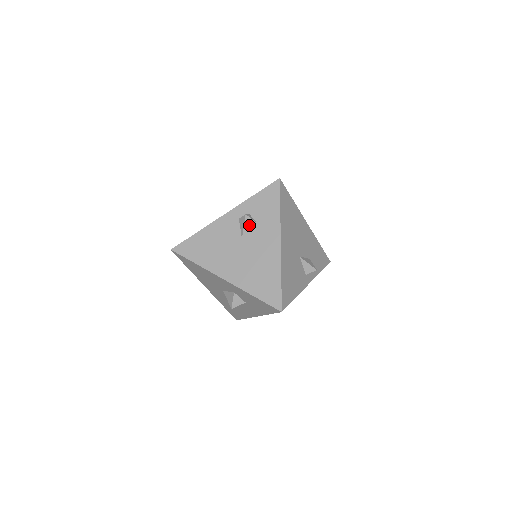
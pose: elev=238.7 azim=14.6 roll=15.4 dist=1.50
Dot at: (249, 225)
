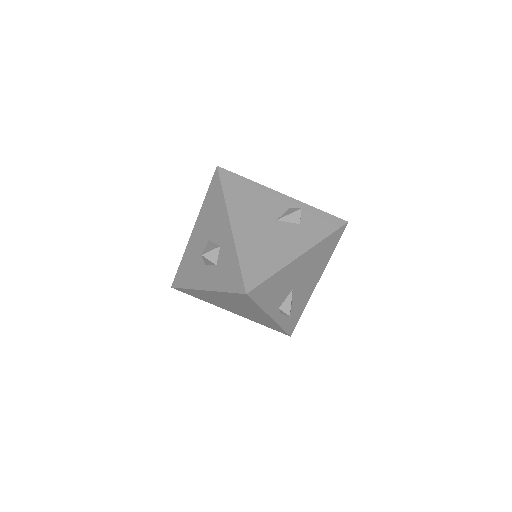
Dot at: (294, 218)
